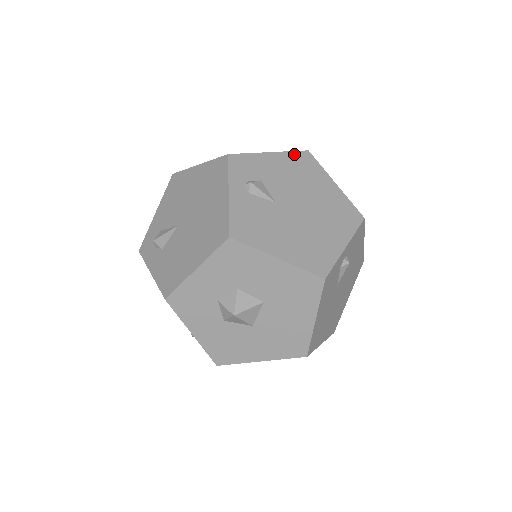
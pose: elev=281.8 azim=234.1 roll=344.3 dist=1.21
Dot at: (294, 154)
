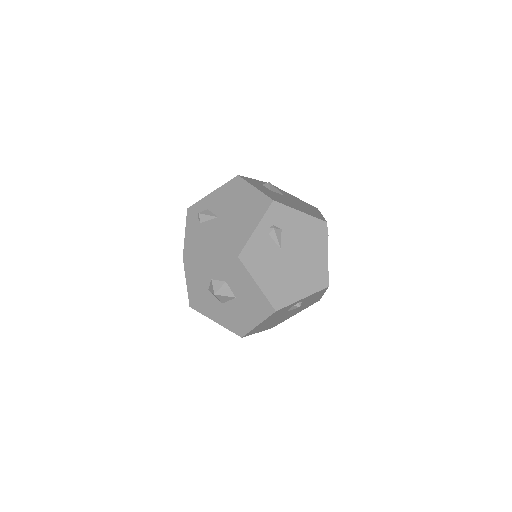
Dot at: (316, 220)
